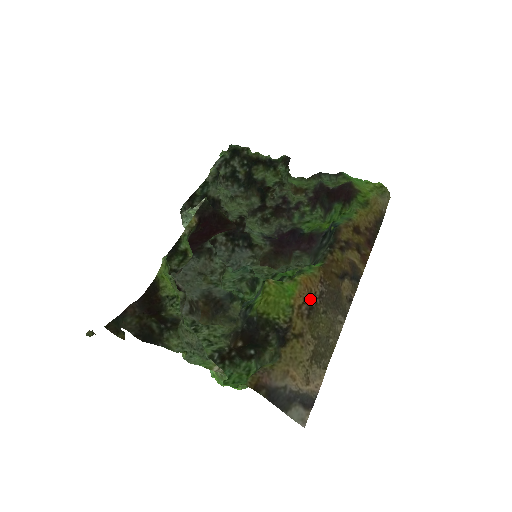
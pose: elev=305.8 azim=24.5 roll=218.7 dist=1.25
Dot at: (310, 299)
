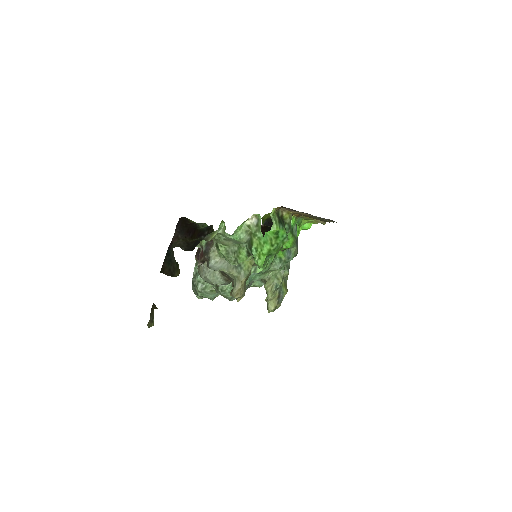
Dot at: occluded
